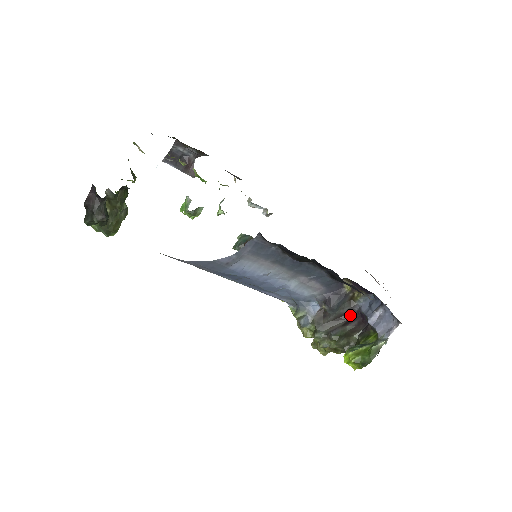
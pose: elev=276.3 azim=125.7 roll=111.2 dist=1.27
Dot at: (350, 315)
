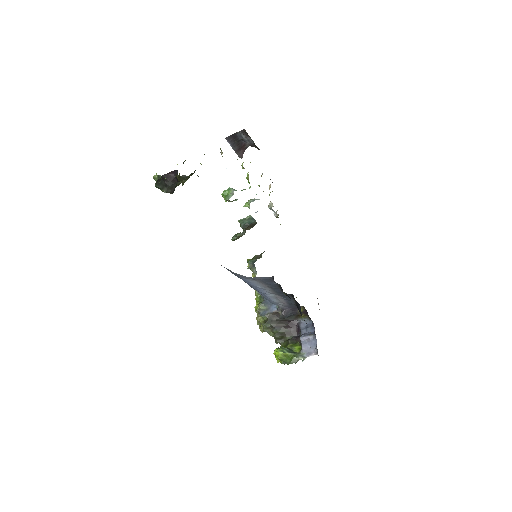
Dot at: (292, 323)
